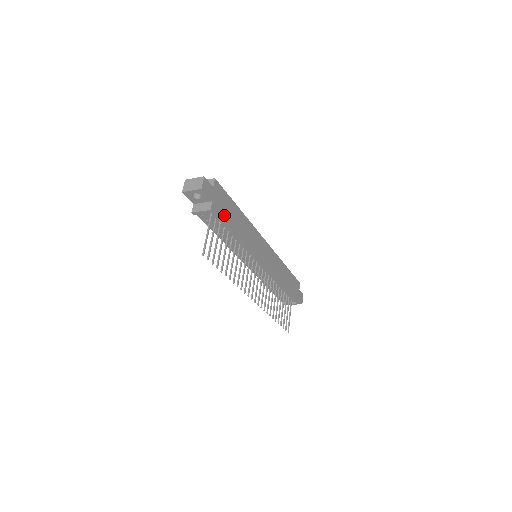
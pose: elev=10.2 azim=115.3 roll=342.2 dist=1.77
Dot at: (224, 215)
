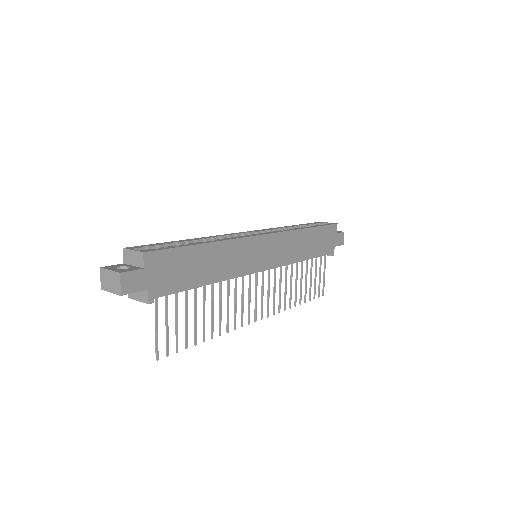
Dot at: (177, 283)
